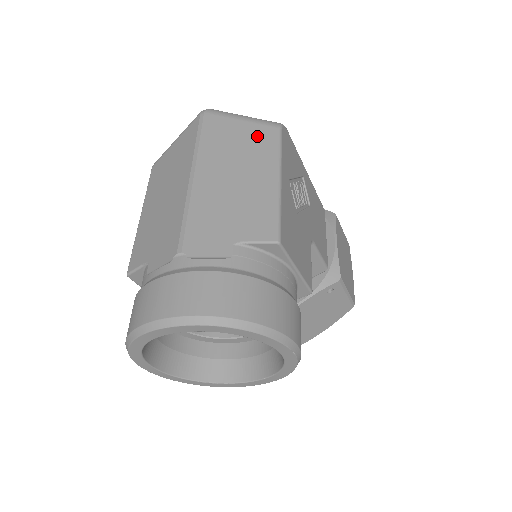
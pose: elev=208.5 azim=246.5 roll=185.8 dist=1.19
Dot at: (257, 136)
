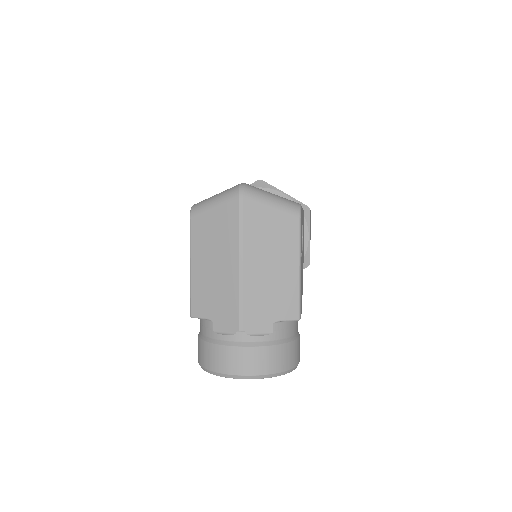
Dot at: (284, 226)
